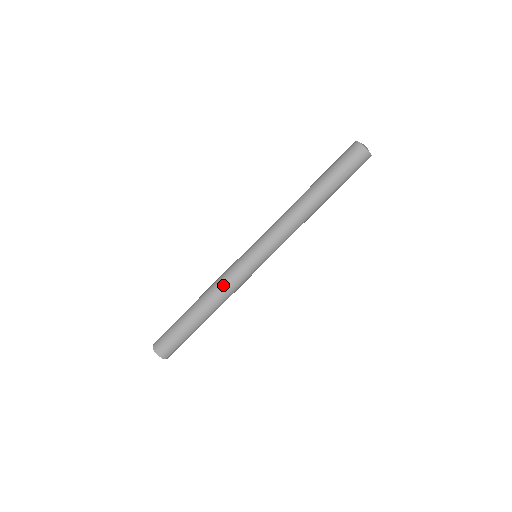
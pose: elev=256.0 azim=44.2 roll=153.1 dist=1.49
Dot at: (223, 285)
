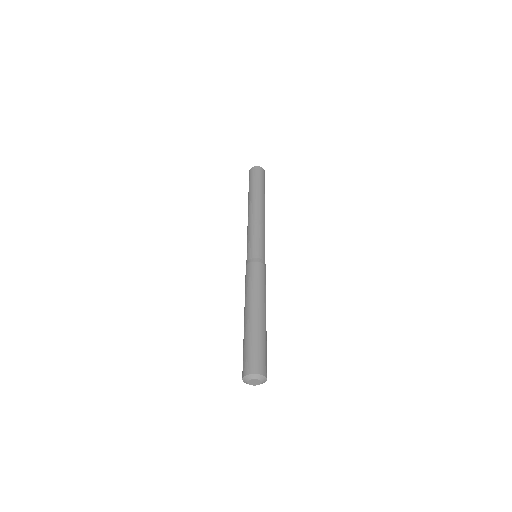
Dot at: (250, 281)
